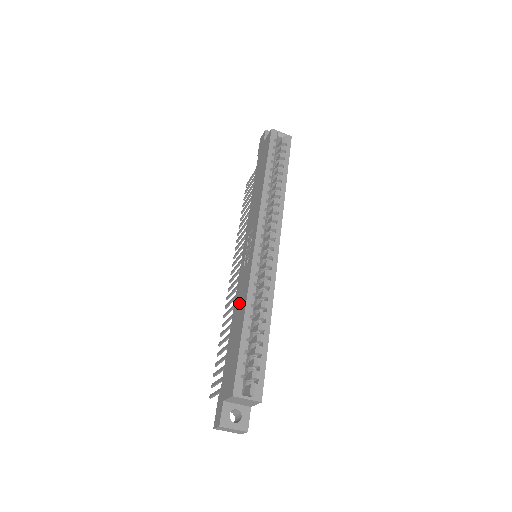
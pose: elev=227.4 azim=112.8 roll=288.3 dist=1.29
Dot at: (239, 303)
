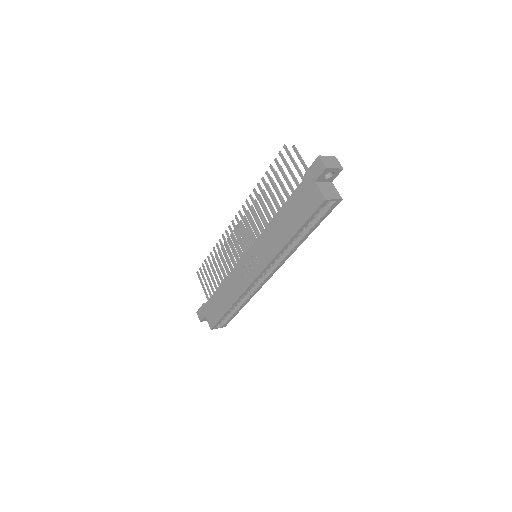
Dot at: (231, 288)
